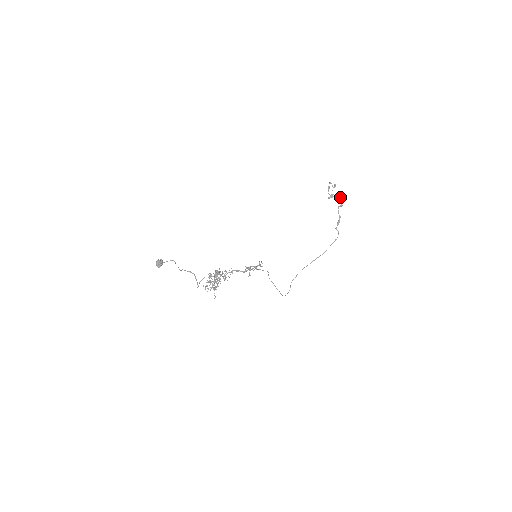
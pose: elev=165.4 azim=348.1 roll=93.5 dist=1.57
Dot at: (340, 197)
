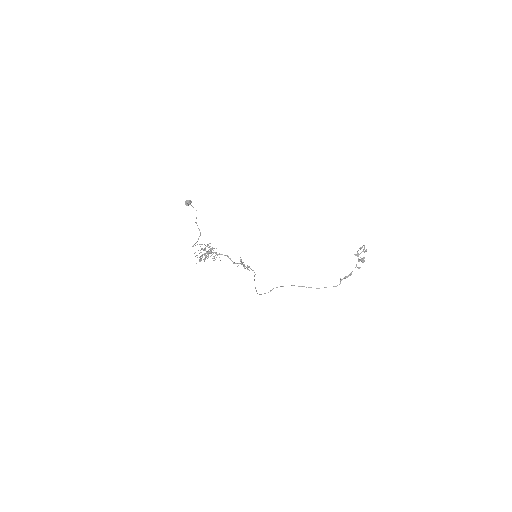
Dot at: (363, 262)
